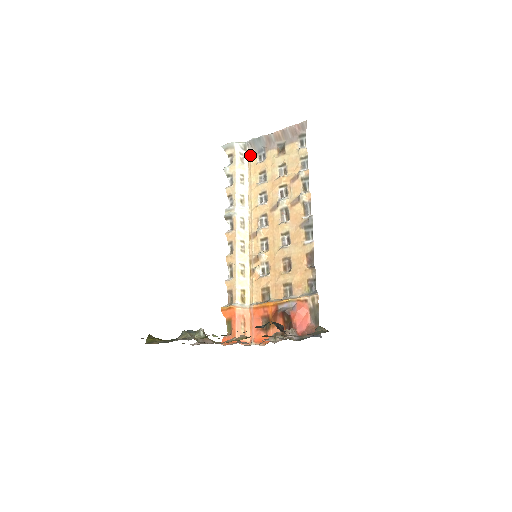
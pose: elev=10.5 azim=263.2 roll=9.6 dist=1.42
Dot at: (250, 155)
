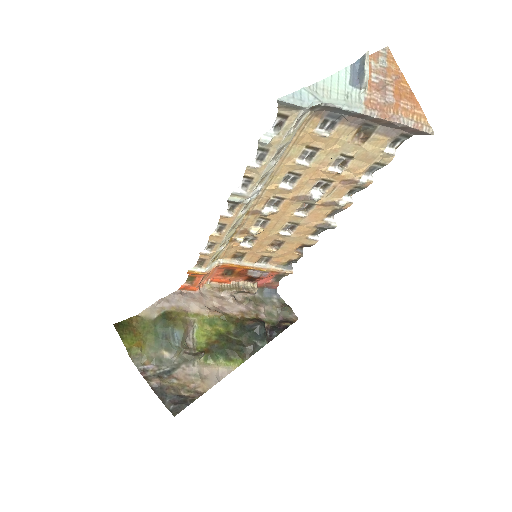
Dot at: (313, 116)
